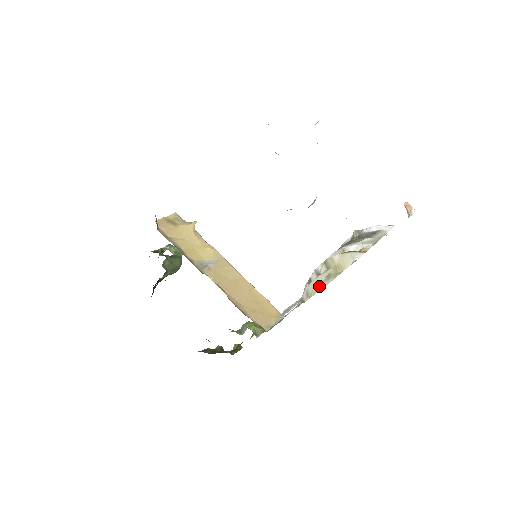
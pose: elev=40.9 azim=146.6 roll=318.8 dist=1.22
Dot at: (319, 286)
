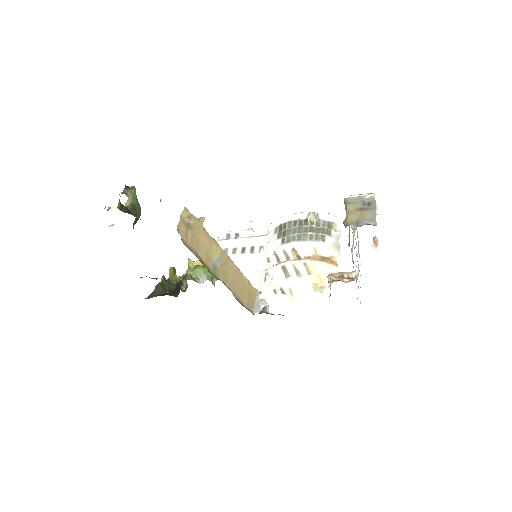
Dot at: (307, 294)
